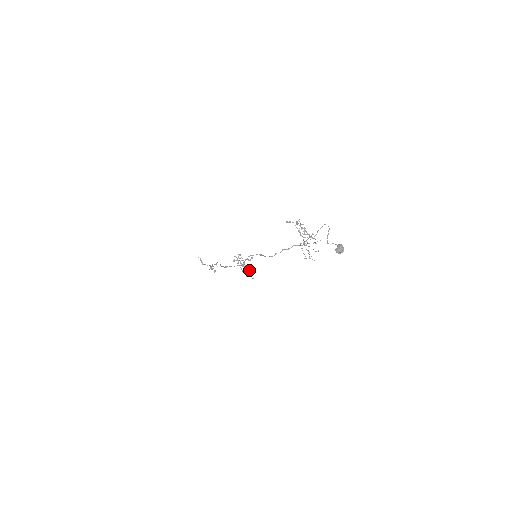
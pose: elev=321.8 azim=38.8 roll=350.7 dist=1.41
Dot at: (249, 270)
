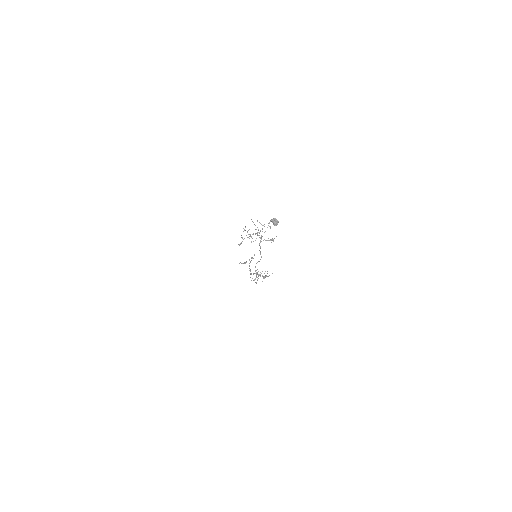
Dot at: (265, 276)
